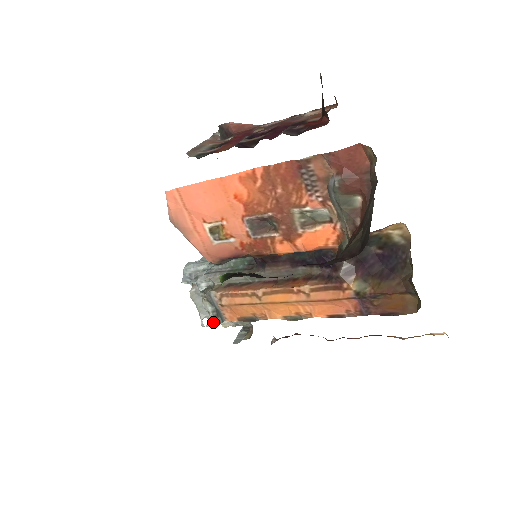
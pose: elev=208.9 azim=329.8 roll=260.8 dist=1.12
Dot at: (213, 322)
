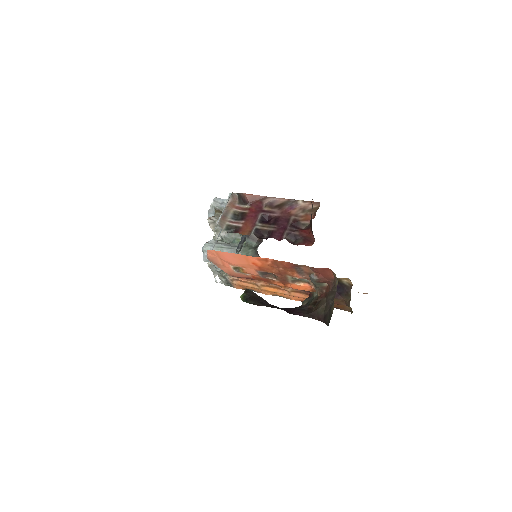
Dot at: (225, 285)
